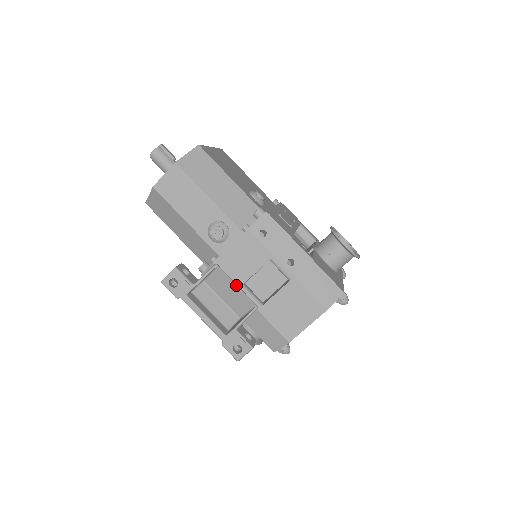
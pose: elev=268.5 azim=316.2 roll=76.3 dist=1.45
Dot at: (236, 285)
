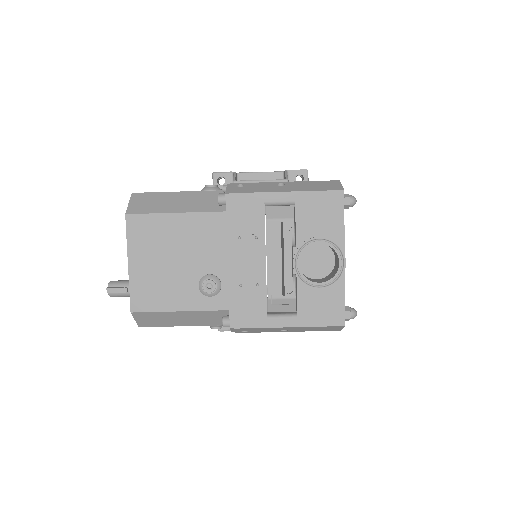
Dot at: occluded
